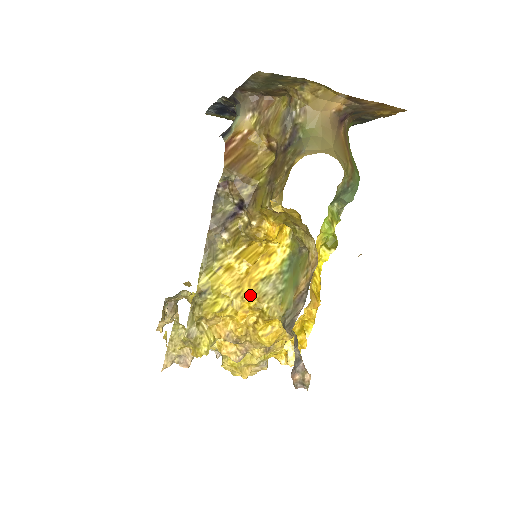
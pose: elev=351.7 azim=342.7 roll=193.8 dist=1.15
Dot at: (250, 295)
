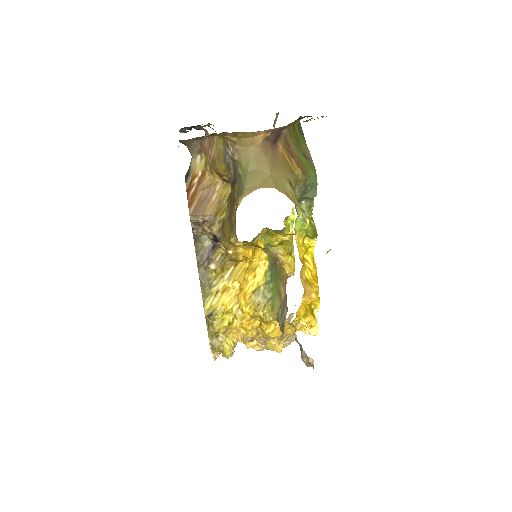
Dot at: (247, 307)
